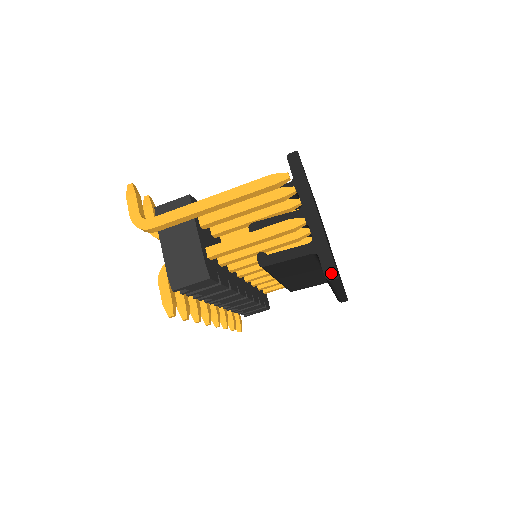
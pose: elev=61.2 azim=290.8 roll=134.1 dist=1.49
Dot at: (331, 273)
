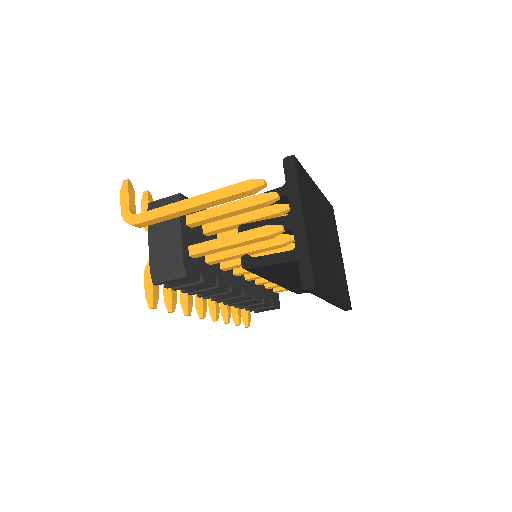
Dot at: (308, 283)
